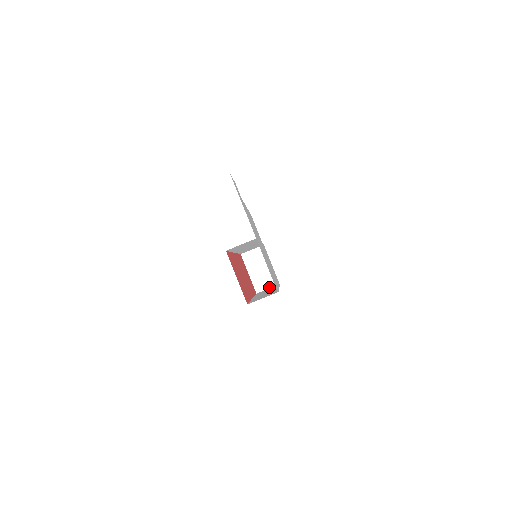
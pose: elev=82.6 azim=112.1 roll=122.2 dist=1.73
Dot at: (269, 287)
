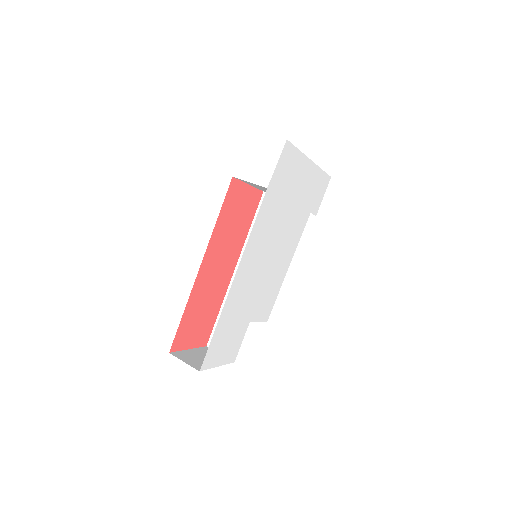
Dot at: (187, 363)
